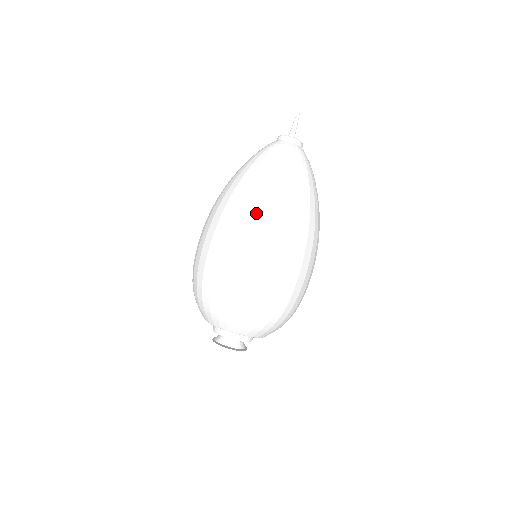
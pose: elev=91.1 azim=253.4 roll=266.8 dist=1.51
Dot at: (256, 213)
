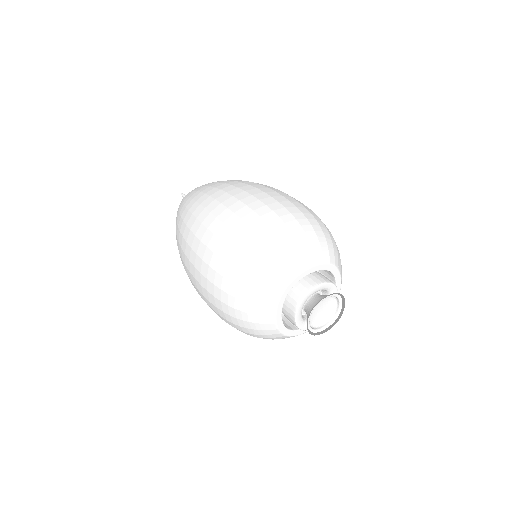
Dot at: (219, 189)
